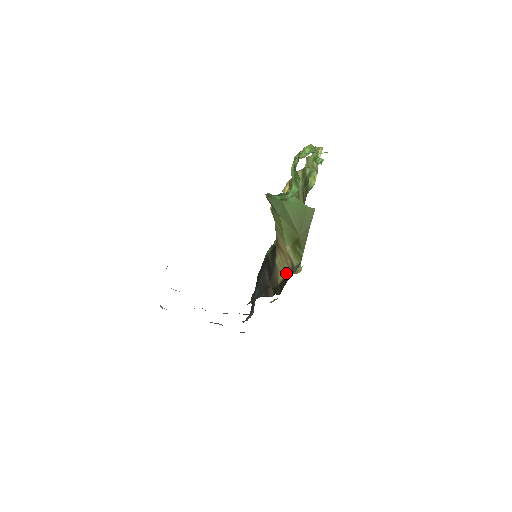
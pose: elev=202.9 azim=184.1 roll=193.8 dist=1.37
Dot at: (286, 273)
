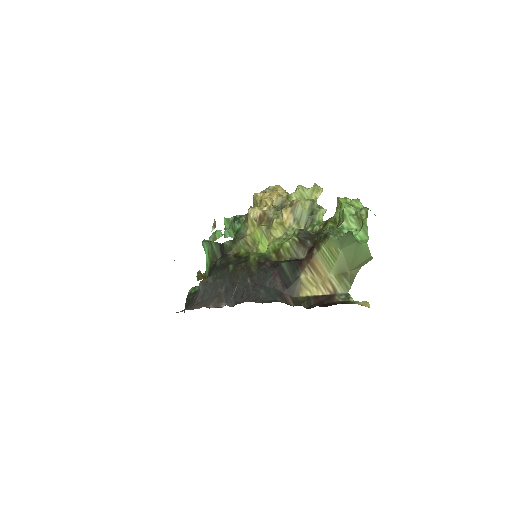
Dot at: (320, 293)
